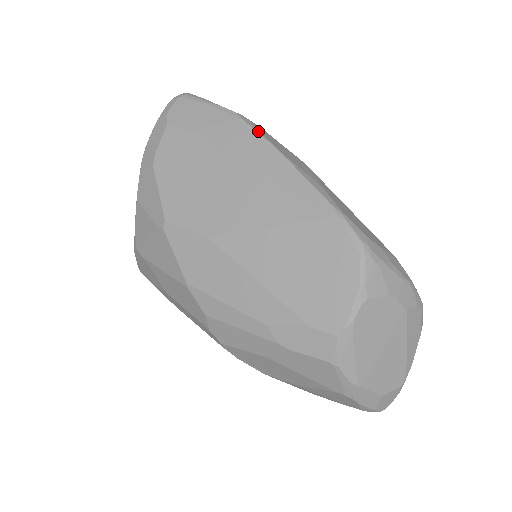
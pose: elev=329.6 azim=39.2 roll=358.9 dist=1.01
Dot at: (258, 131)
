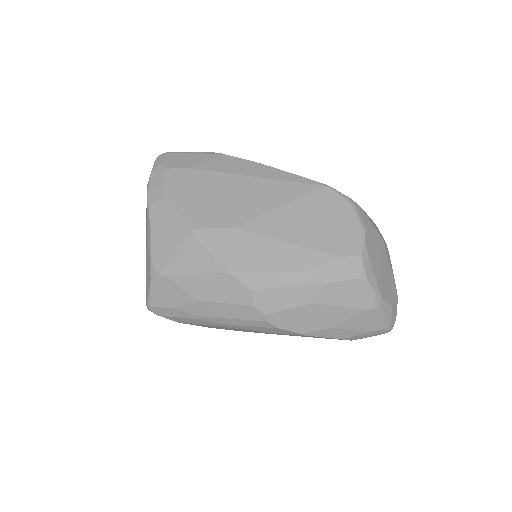
Dot at: (241, 158)
